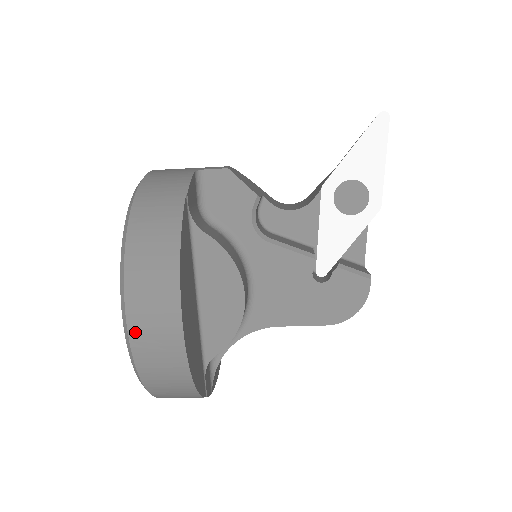
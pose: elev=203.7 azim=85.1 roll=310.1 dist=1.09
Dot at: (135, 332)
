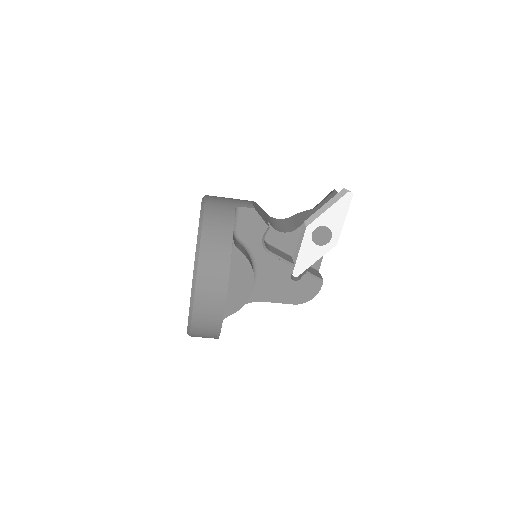
Dot at: (197, 305)
